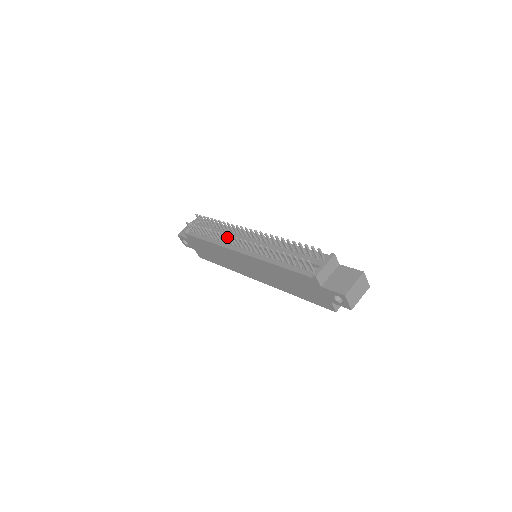
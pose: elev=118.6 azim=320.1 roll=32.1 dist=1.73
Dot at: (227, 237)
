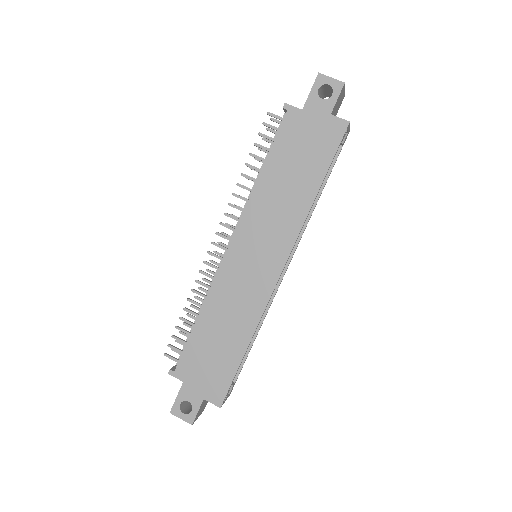
Dot at: (206, 263)
